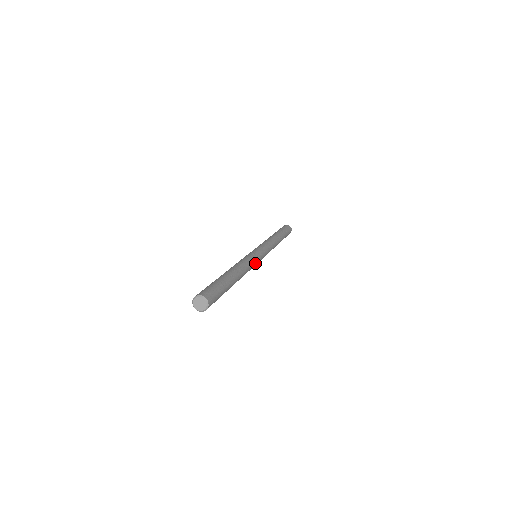
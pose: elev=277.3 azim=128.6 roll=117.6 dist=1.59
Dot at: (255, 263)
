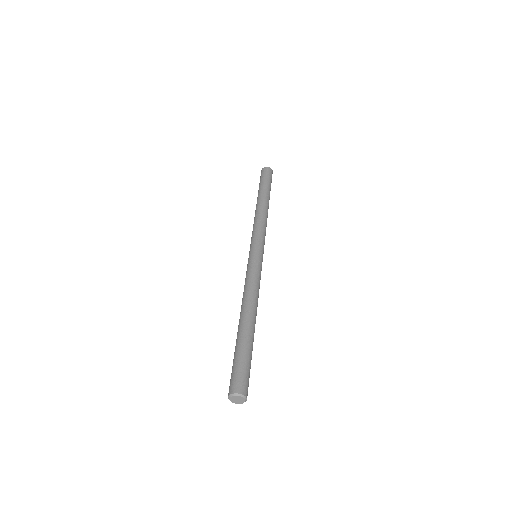
Dot at: (260, 272)
